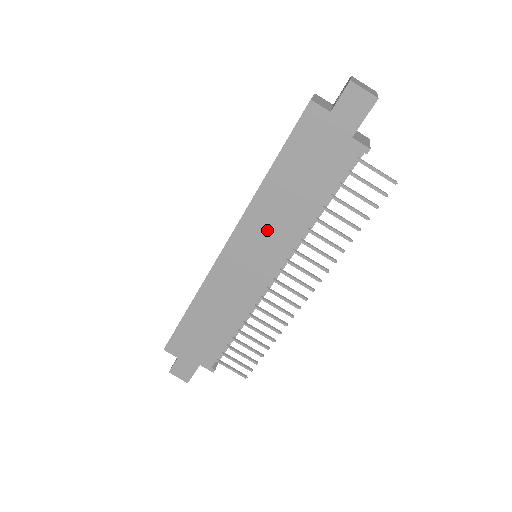
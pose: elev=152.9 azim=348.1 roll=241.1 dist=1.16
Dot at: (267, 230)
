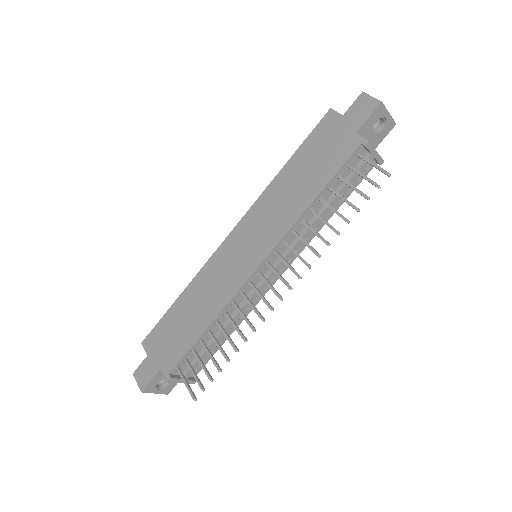
Dot at: (268, 217)
